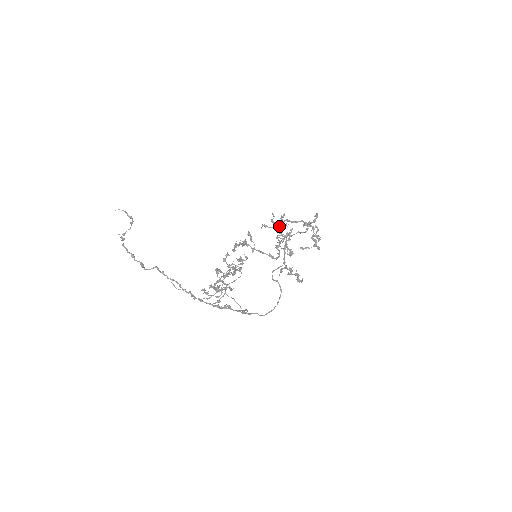
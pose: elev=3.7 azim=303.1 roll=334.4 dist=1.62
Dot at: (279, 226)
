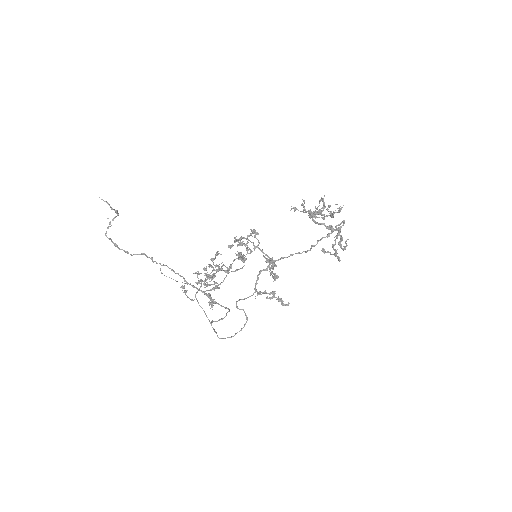
Dot at: occluded
